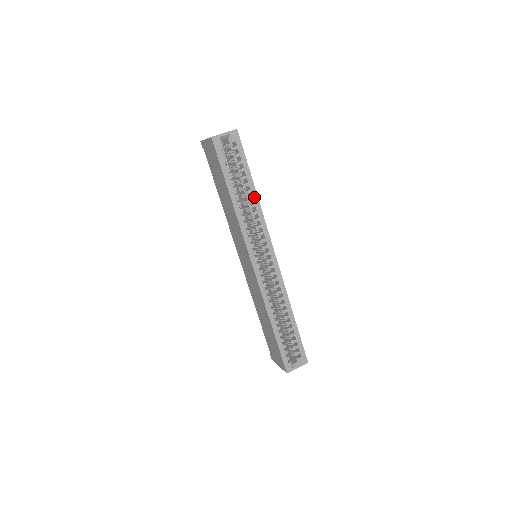
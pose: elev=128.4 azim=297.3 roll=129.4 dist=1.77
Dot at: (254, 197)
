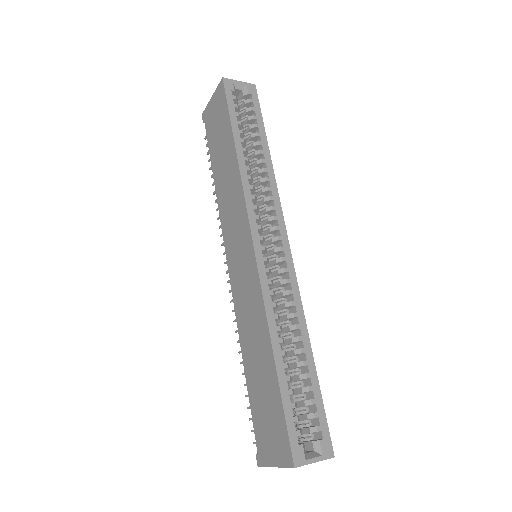
Dot at: (267, 160)
